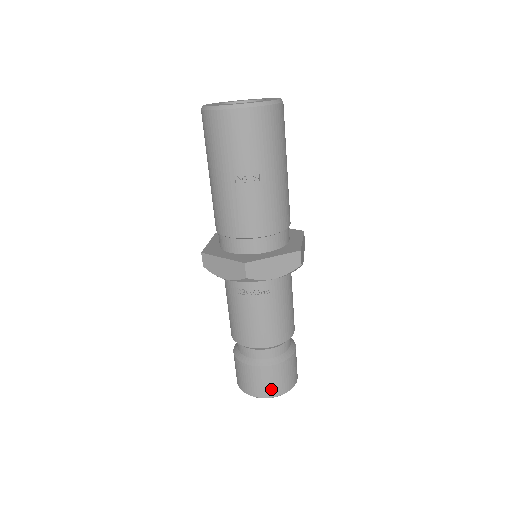
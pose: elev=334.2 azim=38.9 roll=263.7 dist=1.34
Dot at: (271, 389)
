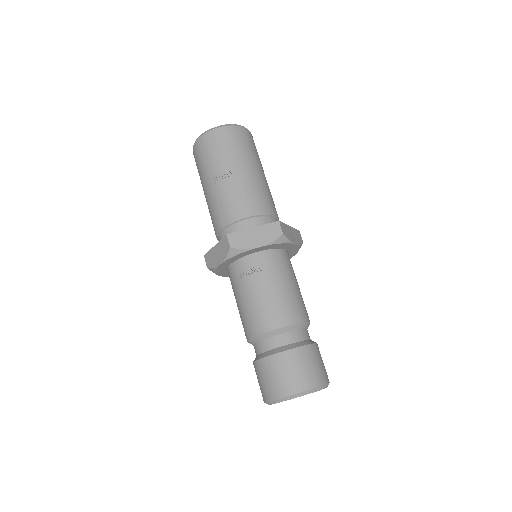
Dot at: (289, 383)
